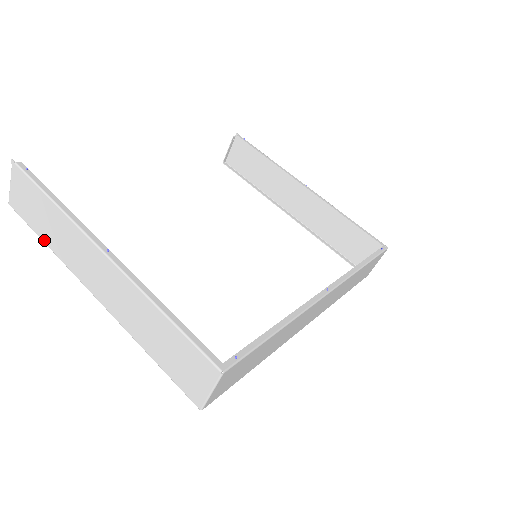
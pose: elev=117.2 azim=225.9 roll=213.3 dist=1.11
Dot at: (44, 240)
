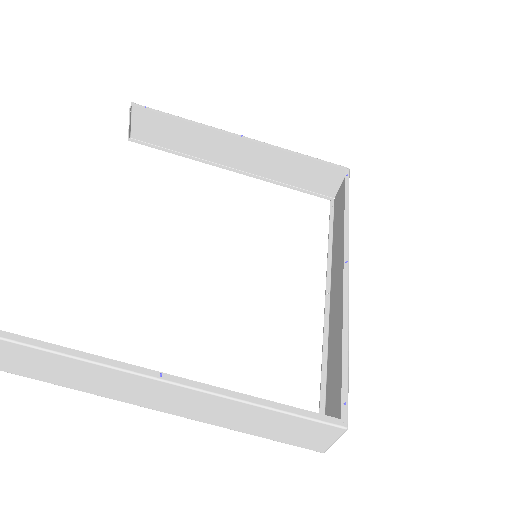
Dot at: (56, 384)
